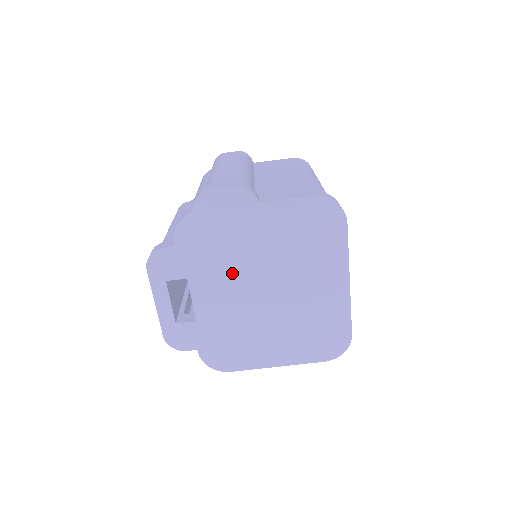
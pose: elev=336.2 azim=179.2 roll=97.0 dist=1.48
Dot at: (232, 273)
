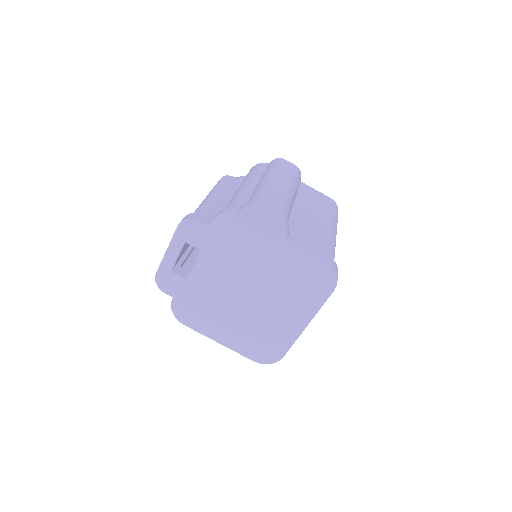
Dot at: (234, 268)
